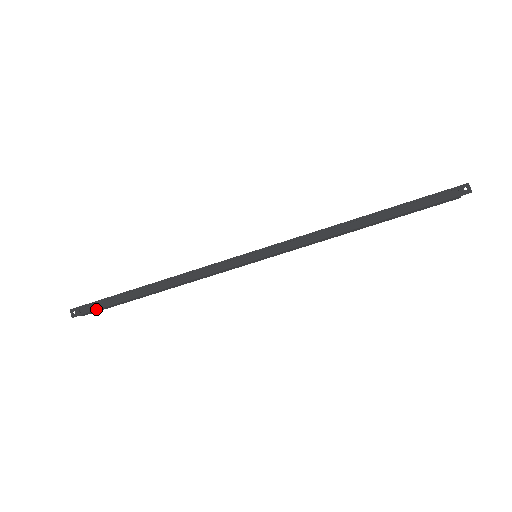
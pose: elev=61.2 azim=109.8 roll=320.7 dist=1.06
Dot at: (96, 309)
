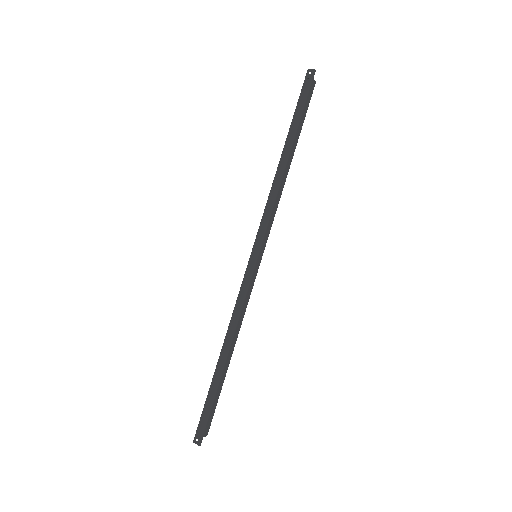
Dot at: (207, 418)
